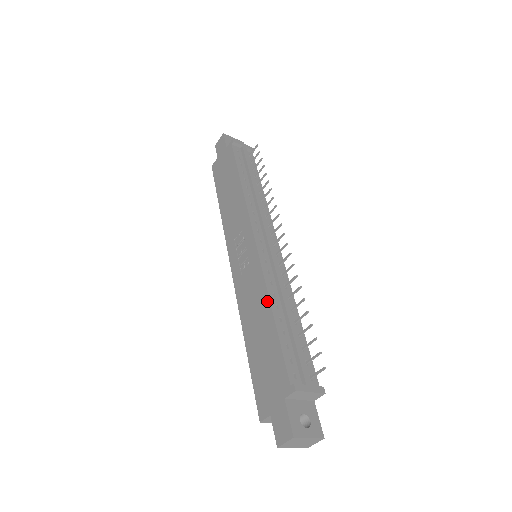
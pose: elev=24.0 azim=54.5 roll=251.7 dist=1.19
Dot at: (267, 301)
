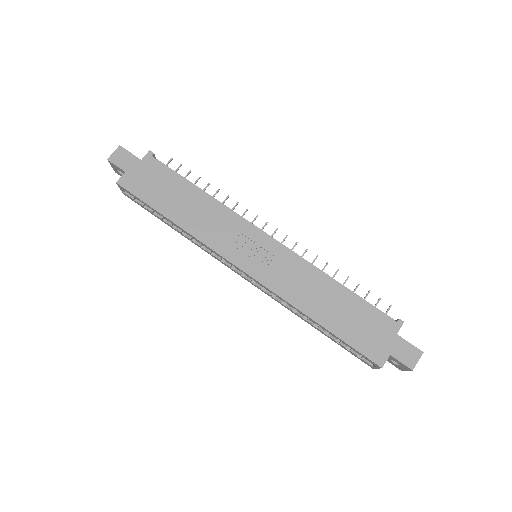
Dot at: (326, 277)
